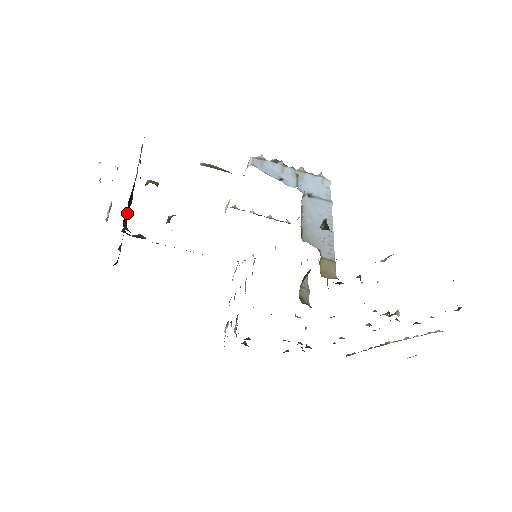
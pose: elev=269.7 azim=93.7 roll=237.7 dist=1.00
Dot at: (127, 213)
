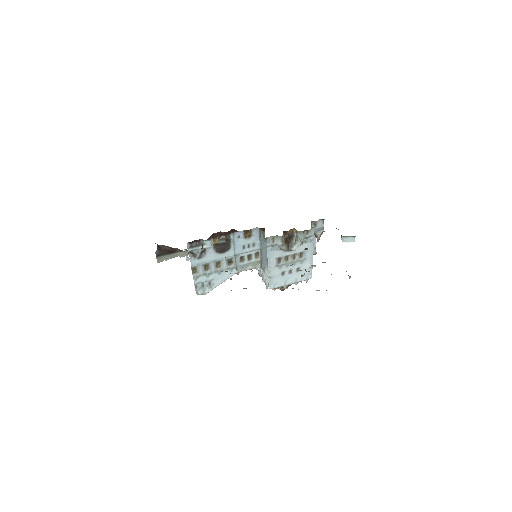
Dot at: occluded
